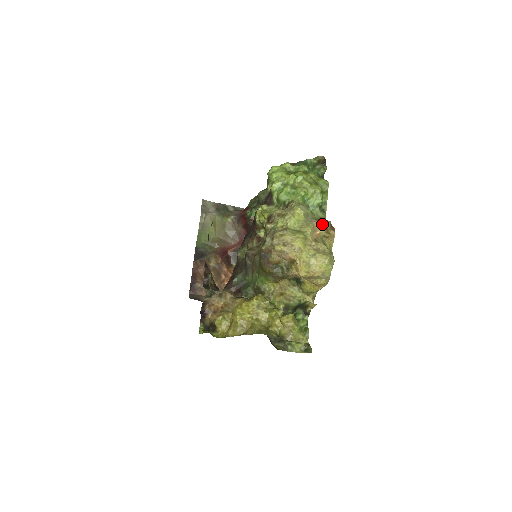
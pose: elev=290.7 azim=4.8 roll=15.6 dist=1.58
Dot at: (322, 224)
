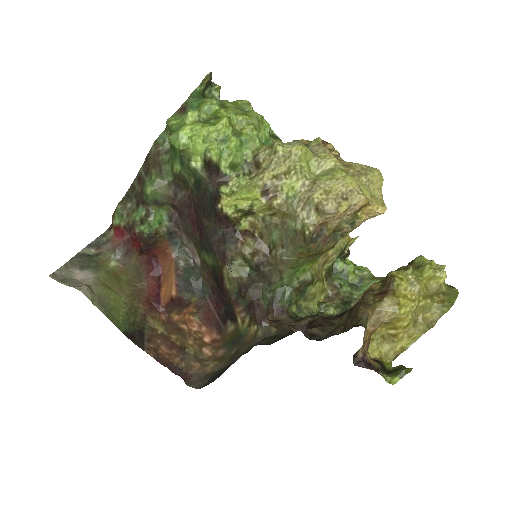
Dot at: occluded
